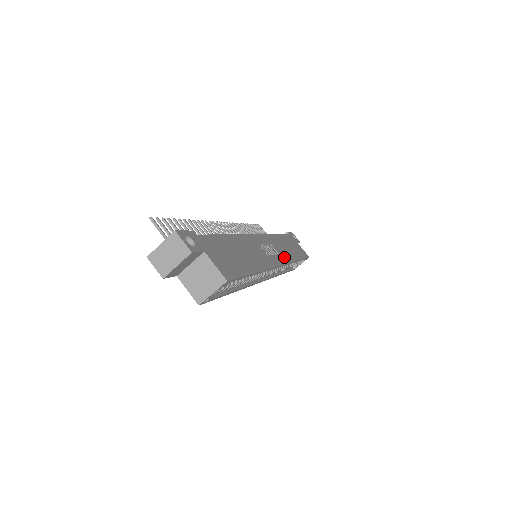
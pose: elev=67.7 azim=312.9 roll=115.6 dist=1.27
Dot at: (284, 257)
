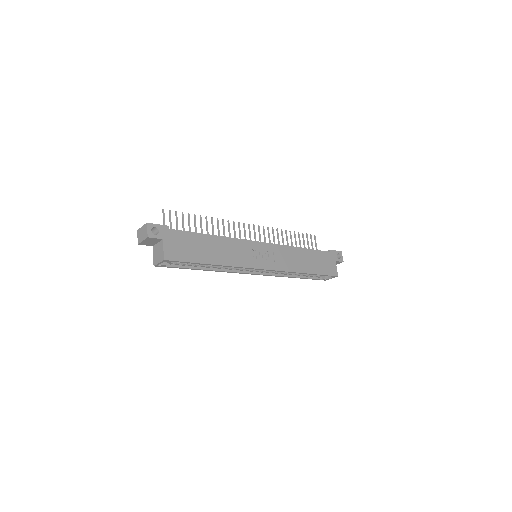
Dot at: (281, 265)
